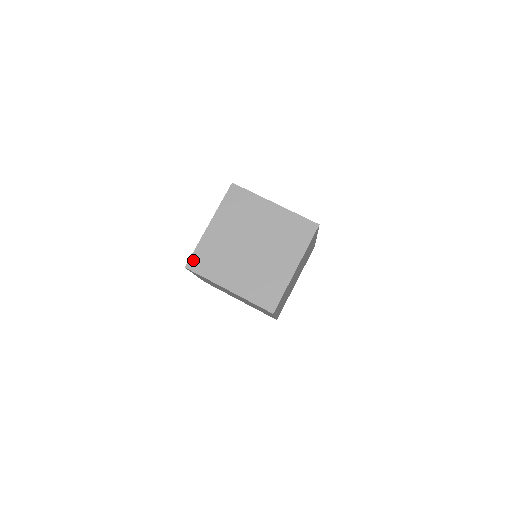
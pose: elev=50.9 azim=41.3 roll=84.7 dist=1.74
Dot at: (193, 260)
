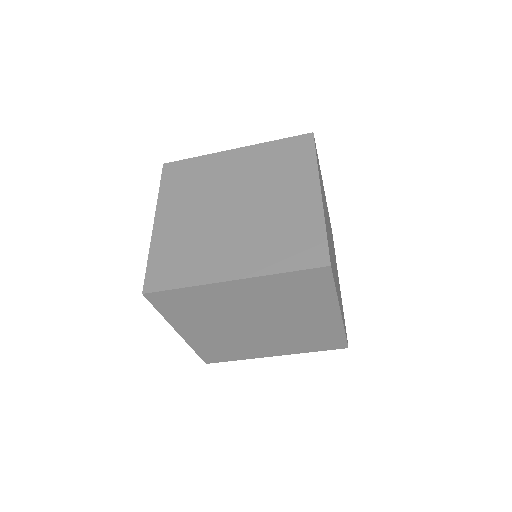
Dot at: (151, 276)
